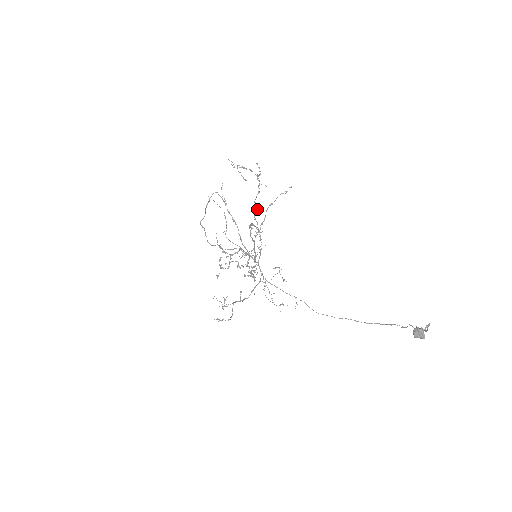
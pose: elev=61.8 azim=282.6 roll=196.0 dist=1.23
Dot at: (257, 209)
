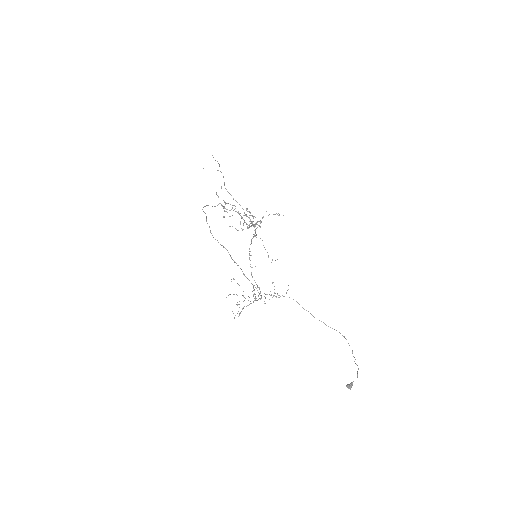
Dot at: occluded
